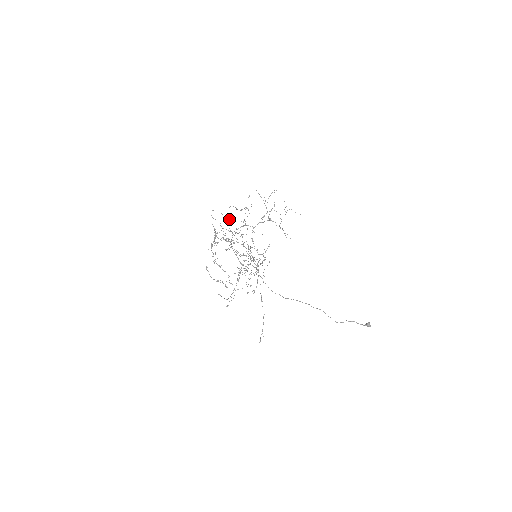
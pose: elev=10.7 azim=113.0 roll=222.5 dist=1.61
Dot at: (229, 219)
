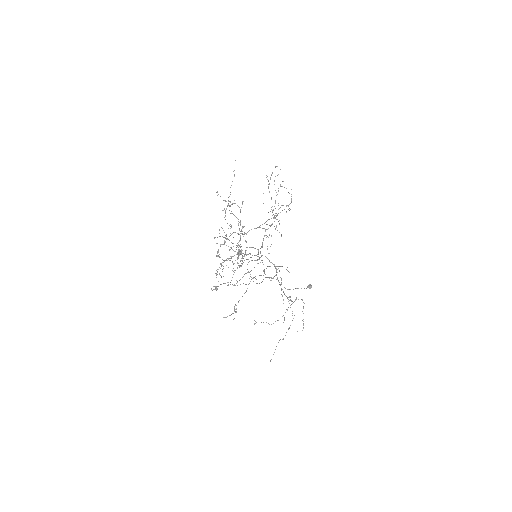
Dot at: occluded
